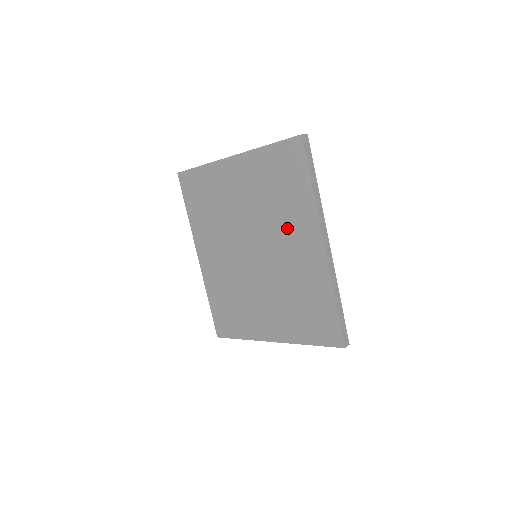
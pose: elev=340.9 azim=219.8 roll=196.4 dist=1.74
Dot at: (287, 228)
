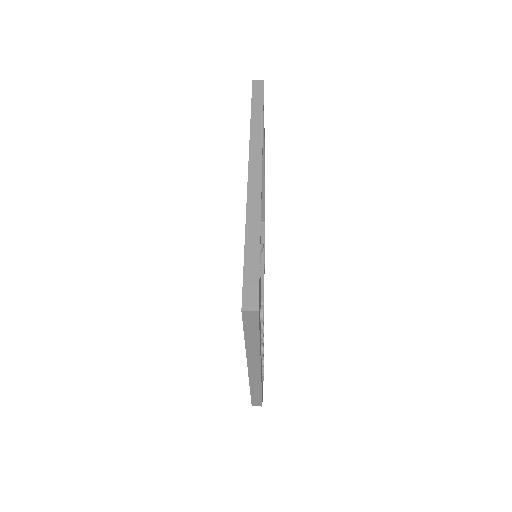
Dot at: occluded
